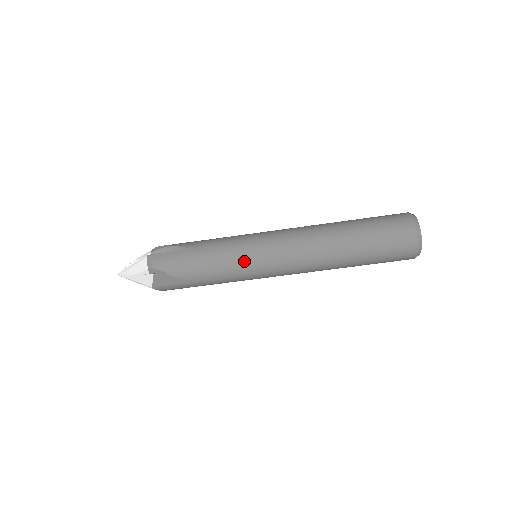
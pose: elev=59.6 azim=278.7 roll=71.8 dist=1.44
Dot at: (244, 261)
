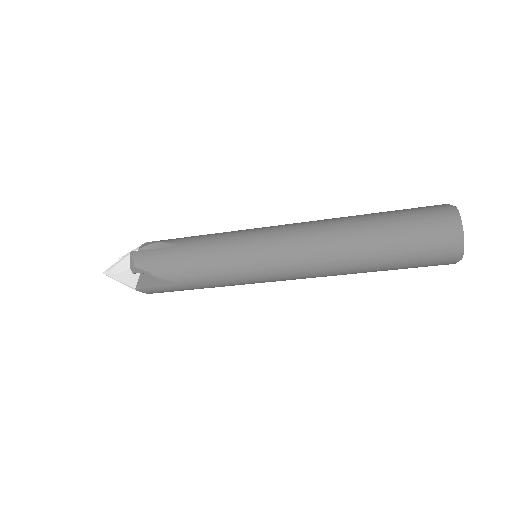
Dot at: occluded
